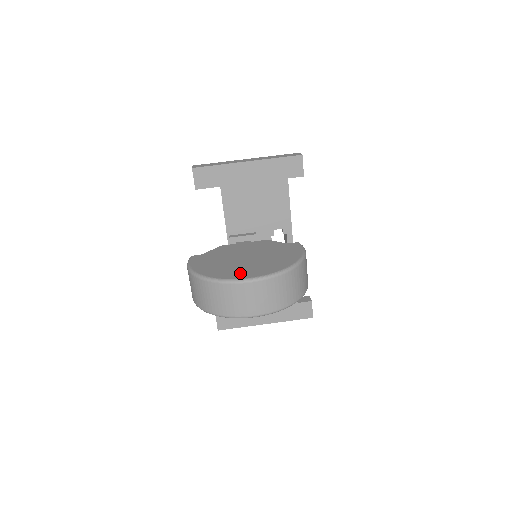
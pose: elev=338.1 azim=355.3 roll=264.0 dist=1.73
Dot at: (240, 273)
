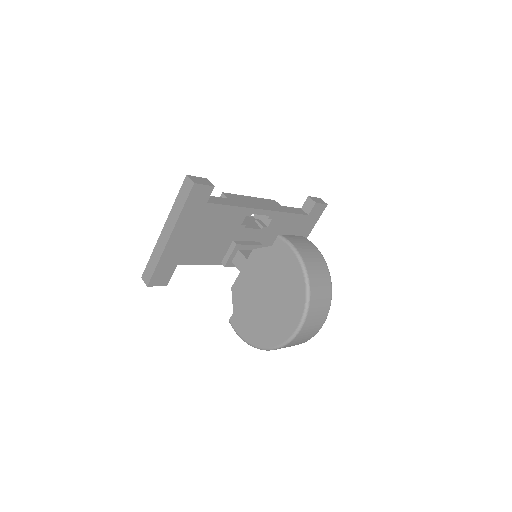
Dot at: (283, 328)
